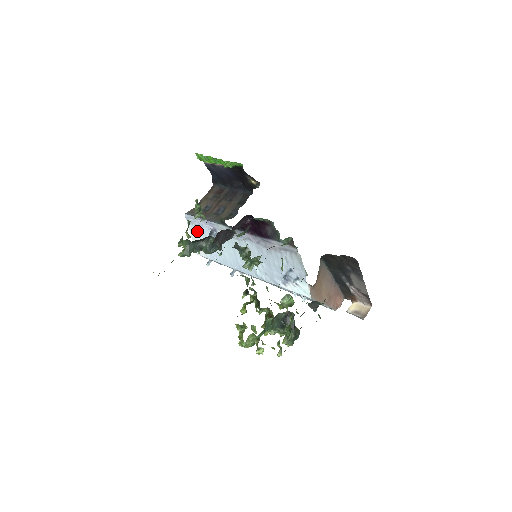
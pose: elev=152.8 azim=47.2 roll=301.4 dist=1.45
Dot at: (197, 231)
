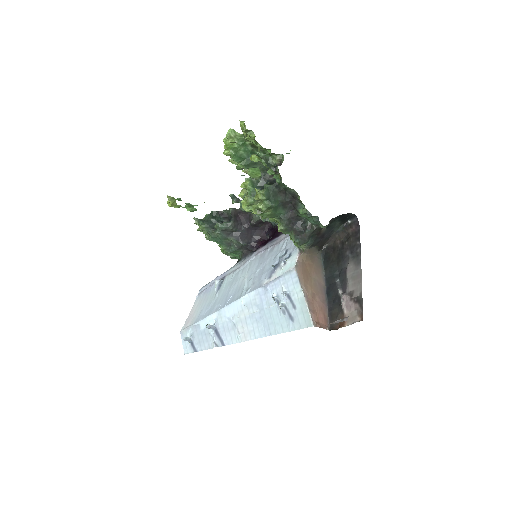
Dot at: (202, 298)
